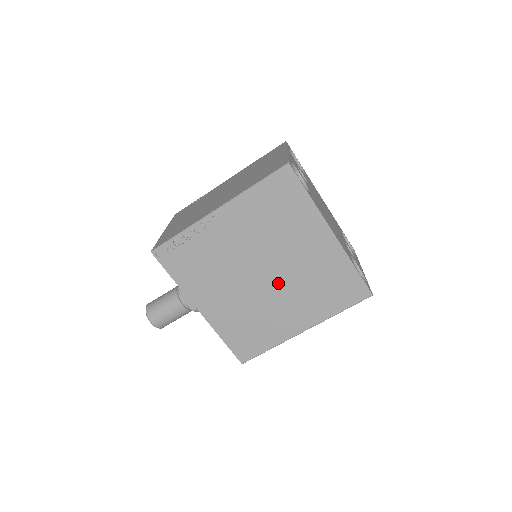
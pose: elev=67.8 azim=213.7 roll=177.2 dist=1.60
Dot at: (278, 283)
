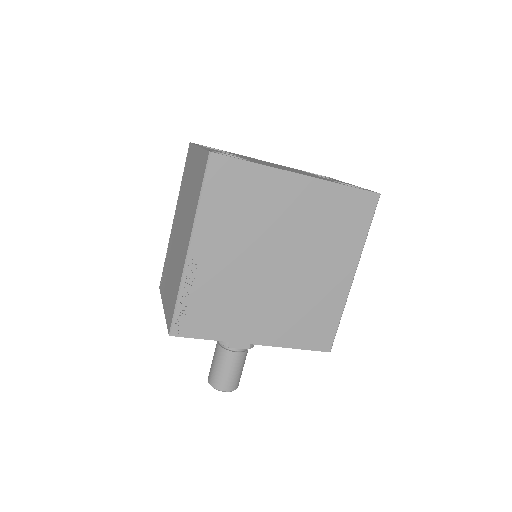
Dot at: (296, 259)
